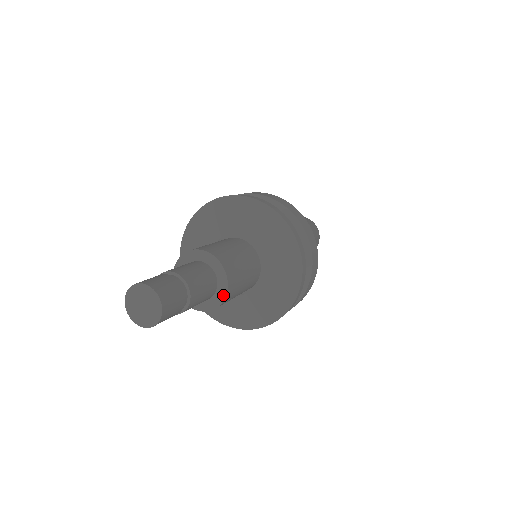
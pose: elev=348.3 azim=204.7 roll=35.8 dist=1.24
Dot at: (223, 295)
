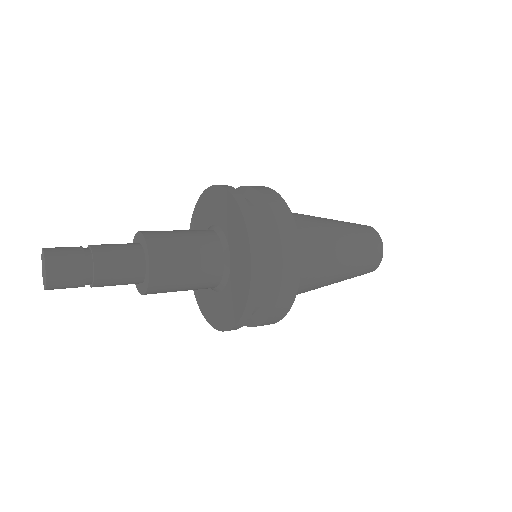
Dot at: (144, 291)
